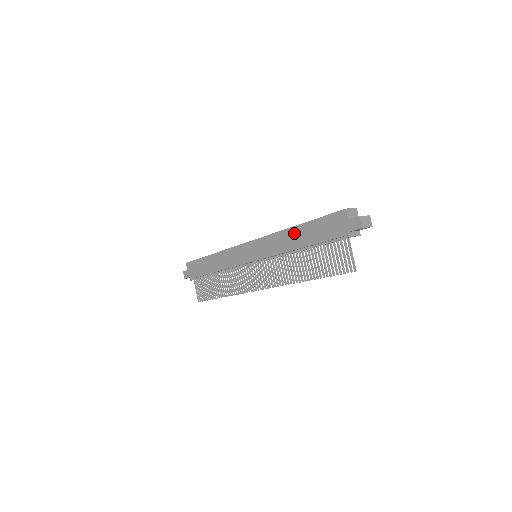
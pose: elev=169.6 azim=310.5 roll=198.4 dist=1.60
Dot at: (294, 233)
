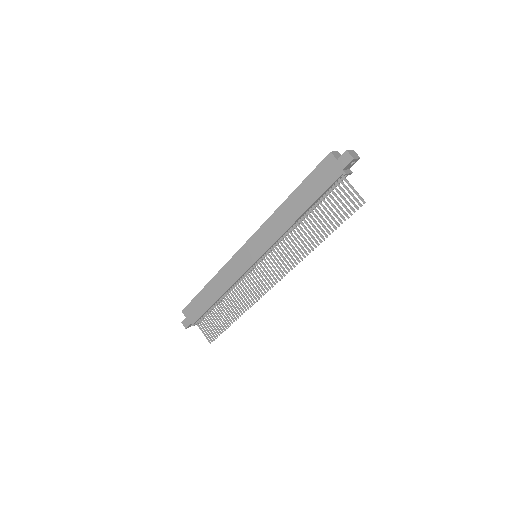
Dot at: (288, 206)
